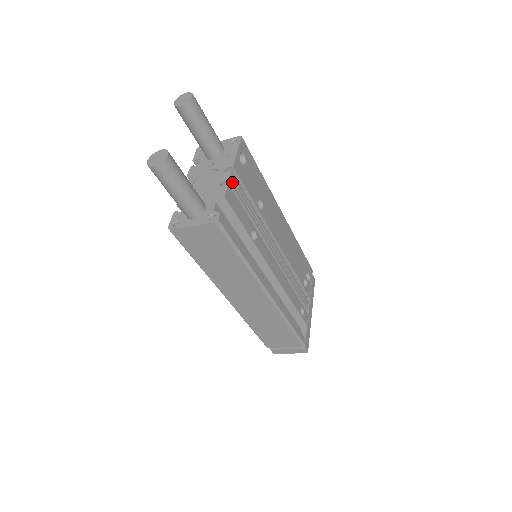
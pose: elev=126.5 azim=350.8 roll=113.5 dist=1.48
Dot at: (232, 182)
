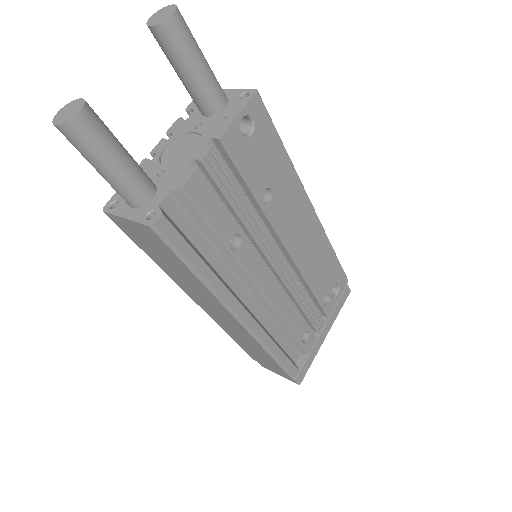
Dot at: (211, 163)
